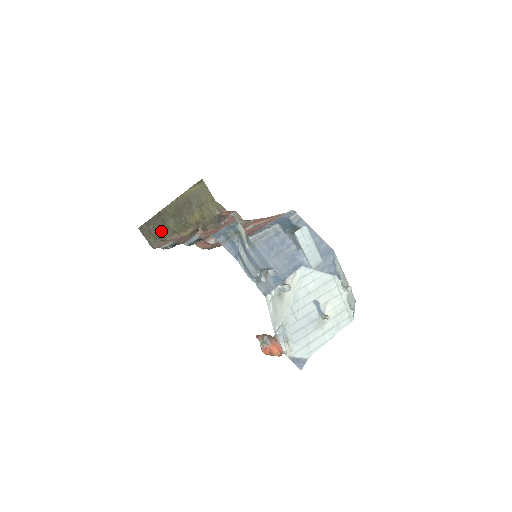
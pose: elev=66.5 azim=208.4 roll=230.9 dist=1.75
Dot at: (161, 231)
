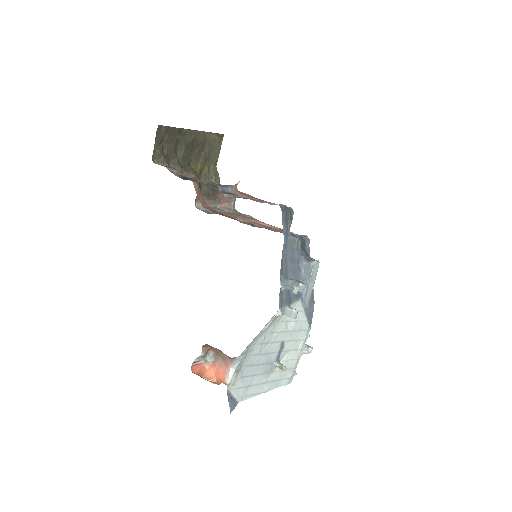
Dot at: (170, 150)
